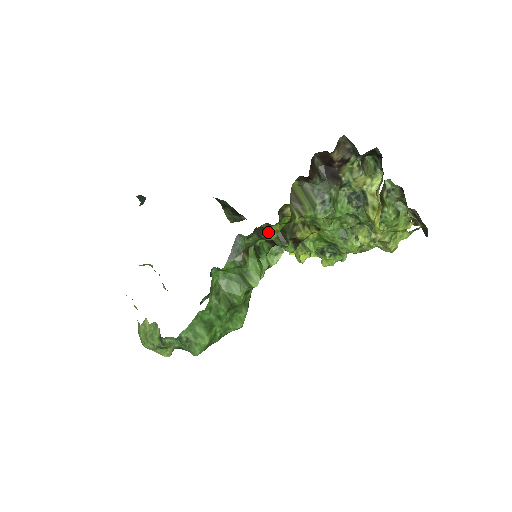
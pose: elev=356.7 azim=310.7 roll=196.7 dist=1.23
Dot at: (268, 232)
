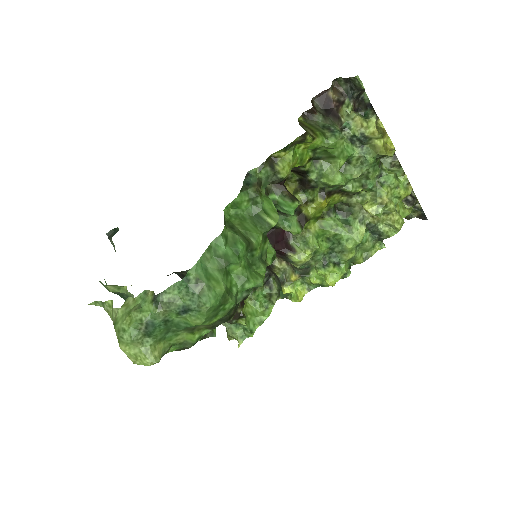
Dot at: (281, 163)
